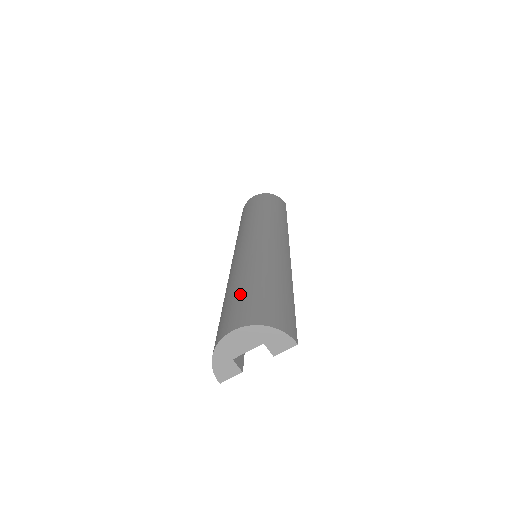
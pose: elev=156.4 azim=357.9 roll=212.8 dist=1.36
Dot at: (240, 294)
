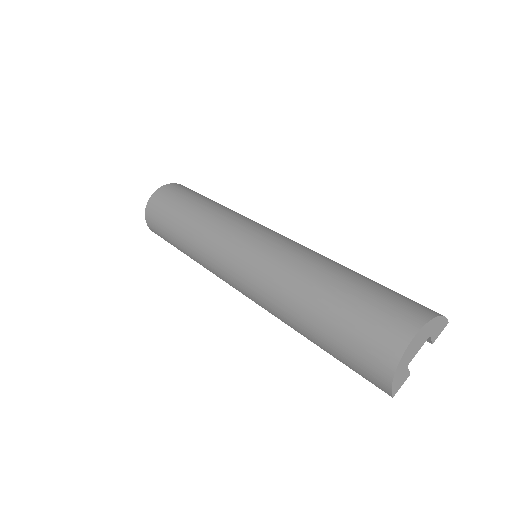
Dot at: (354, 298)
